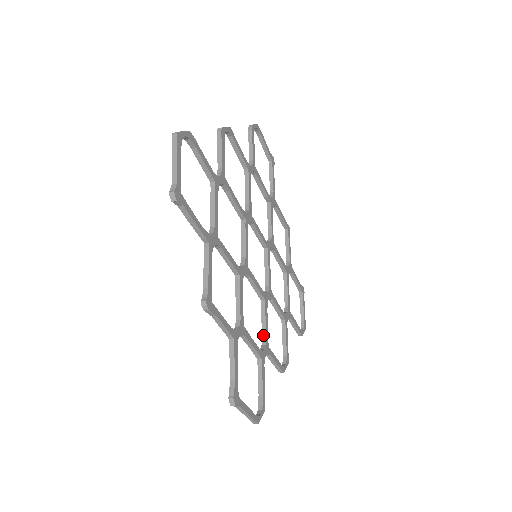
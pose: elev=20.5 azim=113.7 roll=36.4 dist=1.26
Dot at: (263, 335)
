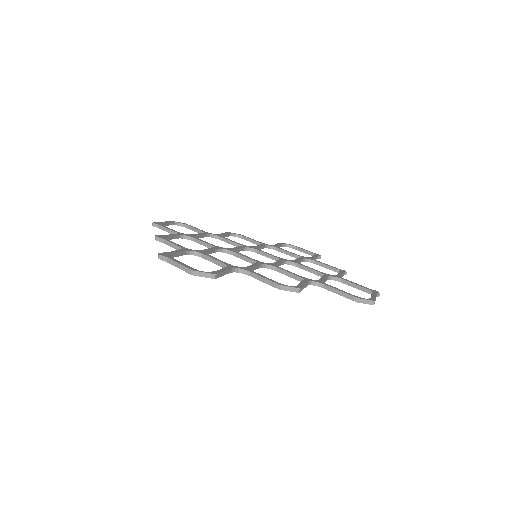
Dot at: occluded
